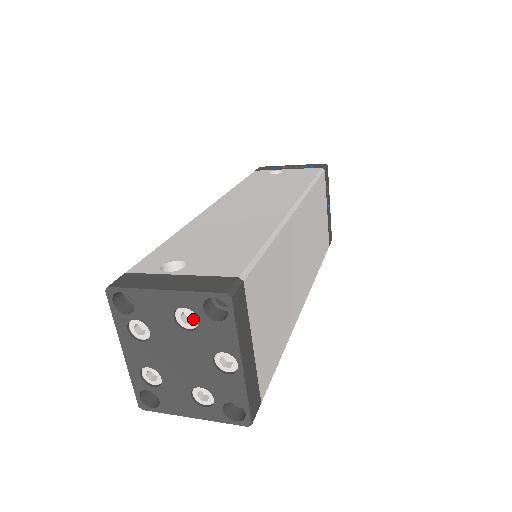
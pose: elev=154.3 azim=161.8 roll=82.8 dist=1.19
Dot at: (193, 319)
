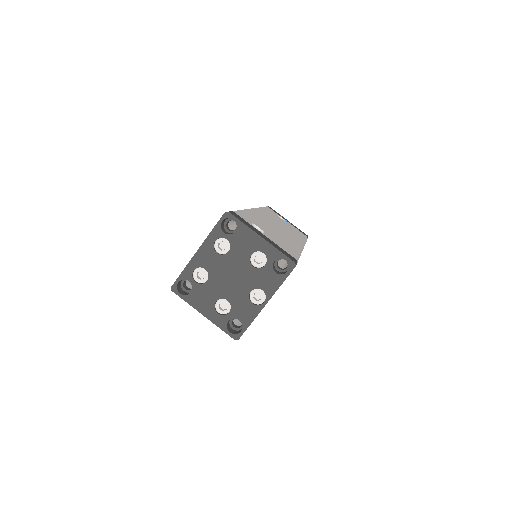
Dot at: (262, 262)
